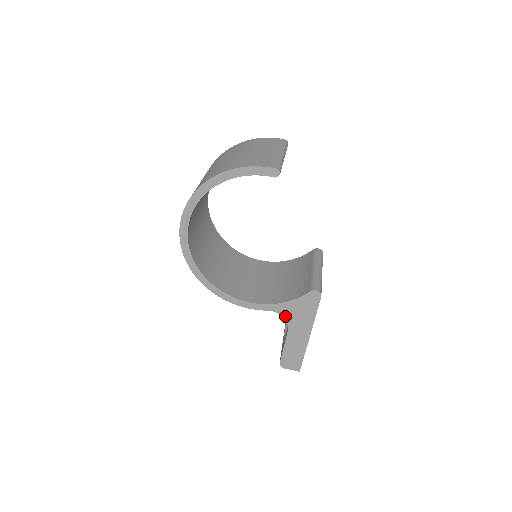
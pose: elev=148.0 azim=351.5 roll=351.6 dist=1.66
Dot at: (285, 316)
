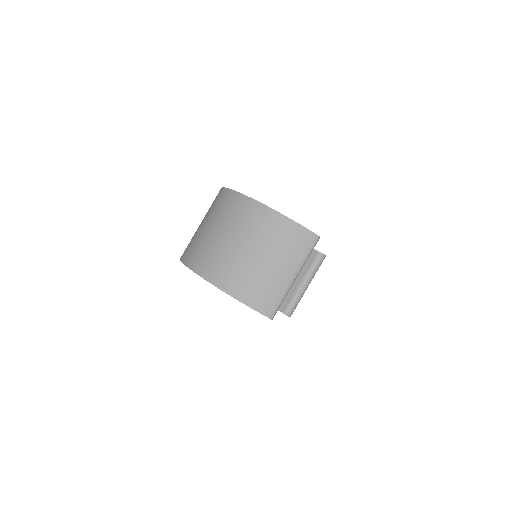
Dot at: occluded
